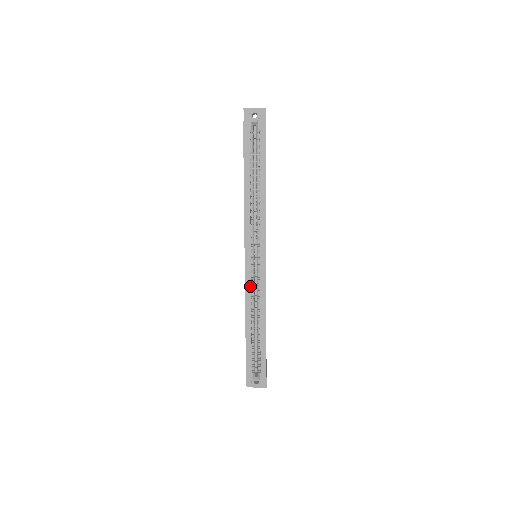
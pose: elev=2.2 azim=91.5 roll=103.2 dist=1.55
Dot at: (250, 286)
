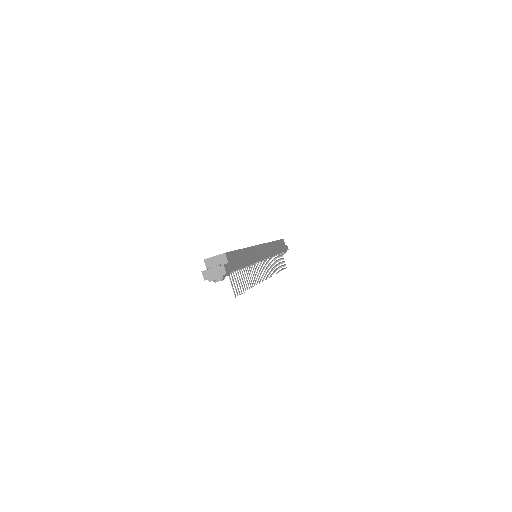
Dot at: occluded
